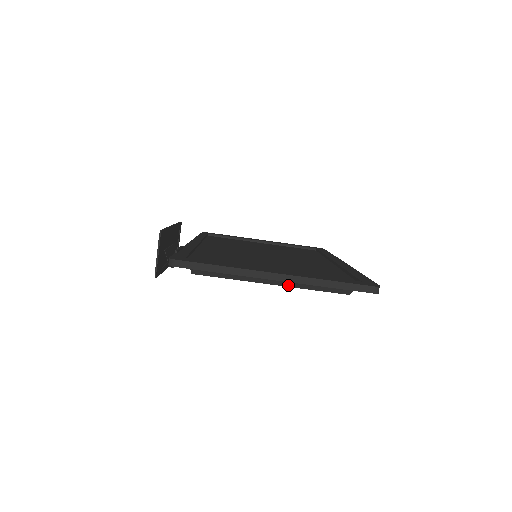
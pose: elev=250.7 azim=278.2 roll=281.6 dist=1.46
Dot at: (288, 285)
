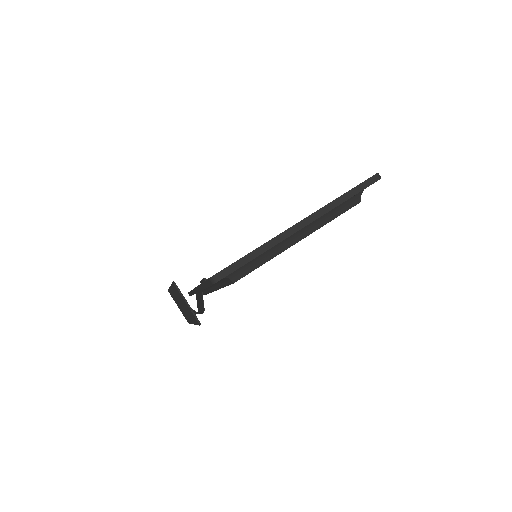
Dot at: (312, 231)
